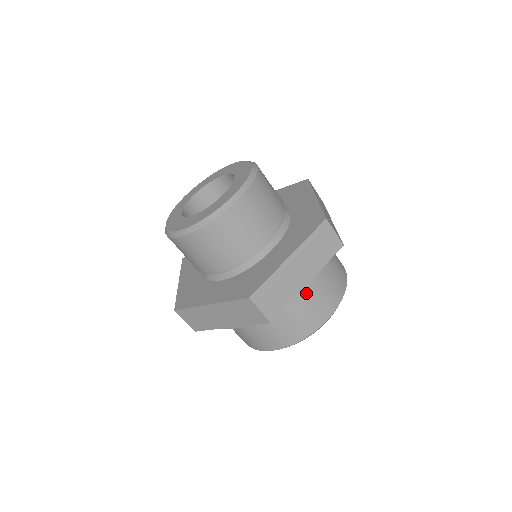
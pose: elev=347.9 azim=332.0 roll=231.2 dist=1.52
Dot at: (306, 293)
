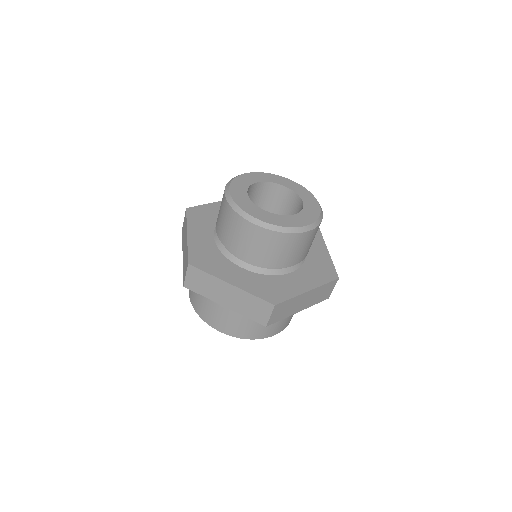
Dot at: occluded
